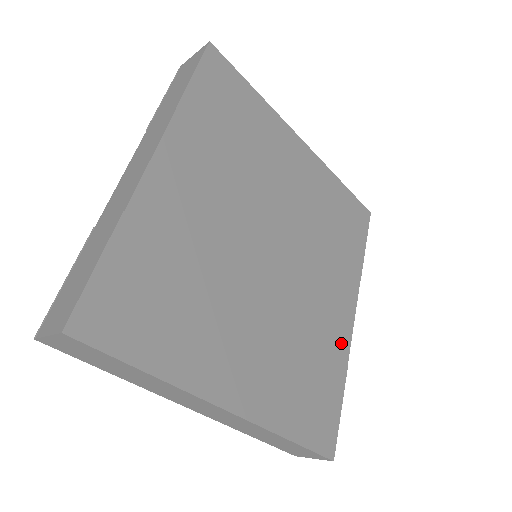
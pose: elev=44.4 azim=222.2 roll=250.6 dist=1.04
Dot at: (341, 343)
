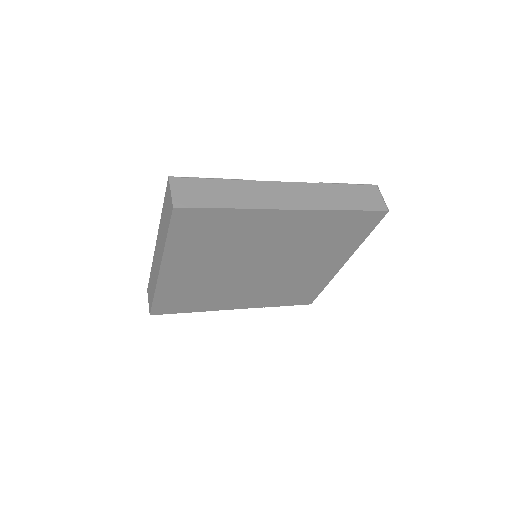
Dot at: (218, 306)
